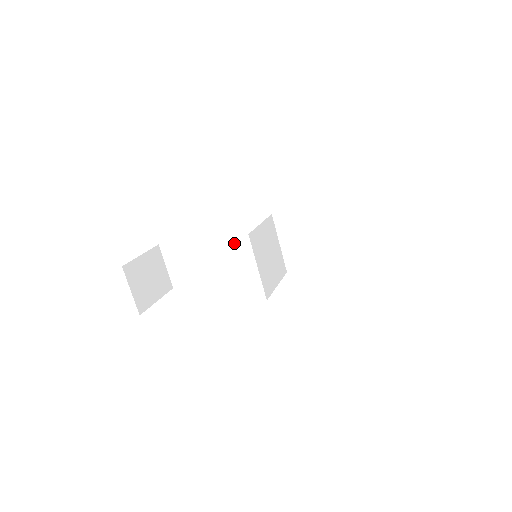
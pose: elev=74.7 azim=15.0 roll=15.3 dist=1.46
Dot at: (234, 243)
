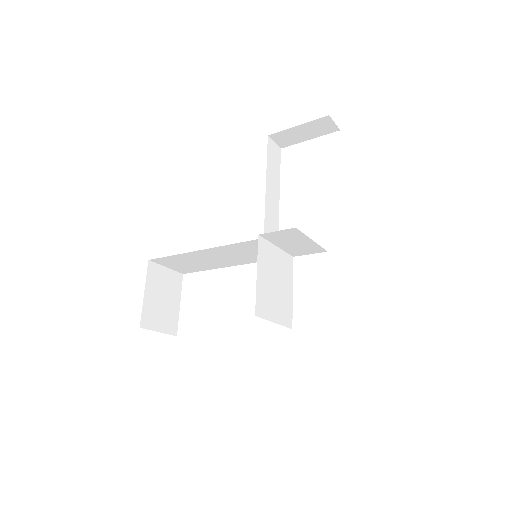
Dot at: (227, 251)
